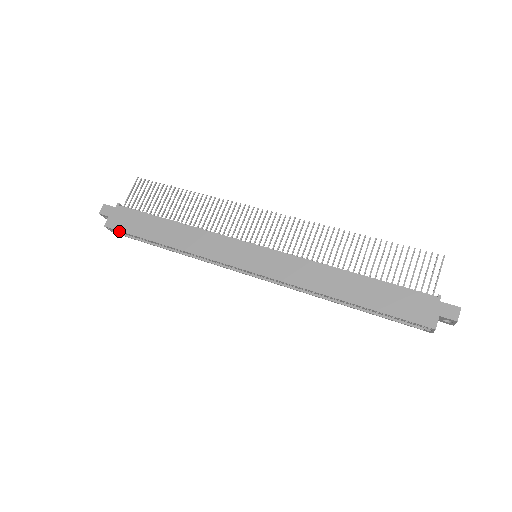
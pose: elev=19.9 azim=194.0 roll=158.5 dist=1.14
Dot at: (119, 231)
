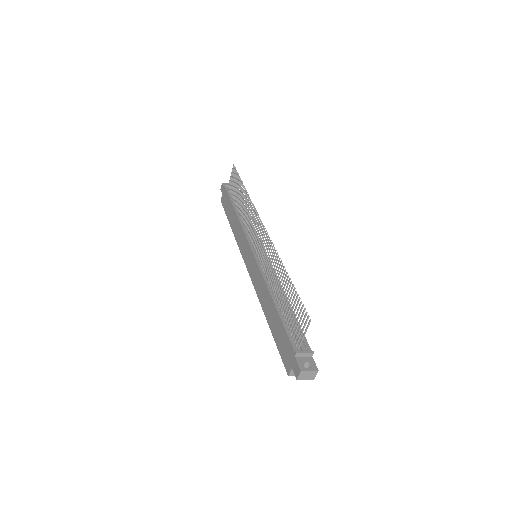
Dot at: occluded
